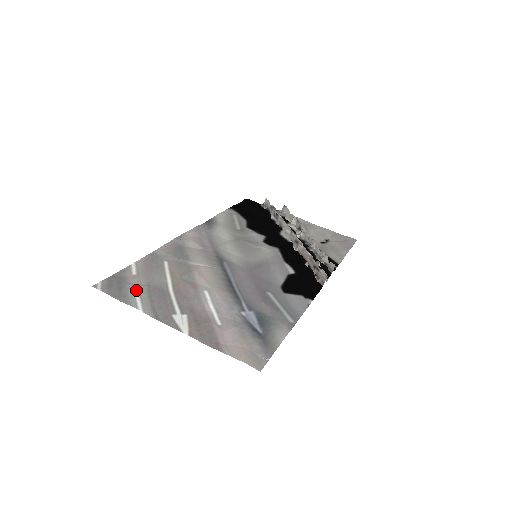
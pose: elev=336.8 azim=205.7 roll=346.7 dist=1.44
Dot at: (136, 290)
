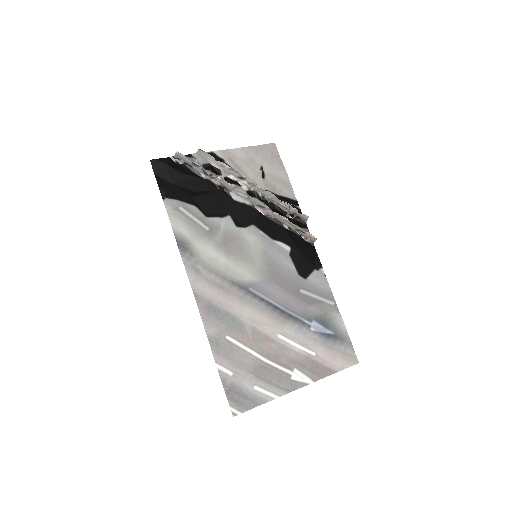
Dot at: (253, 386)
